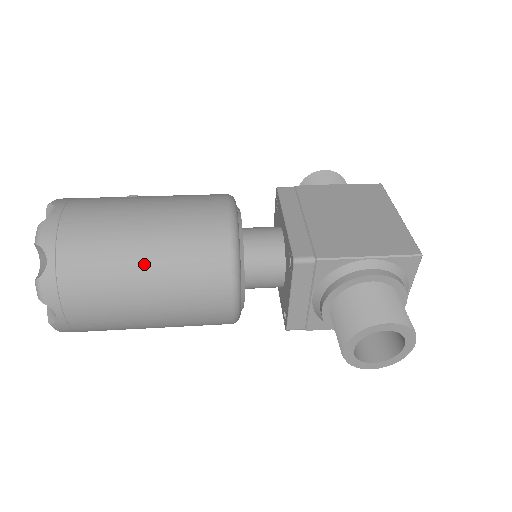
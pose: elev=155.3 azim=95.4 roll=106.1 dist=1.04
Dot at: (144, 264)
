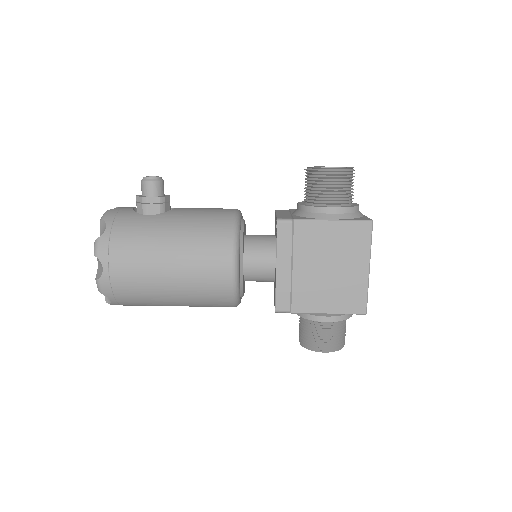
Dot at: (175, 303)
